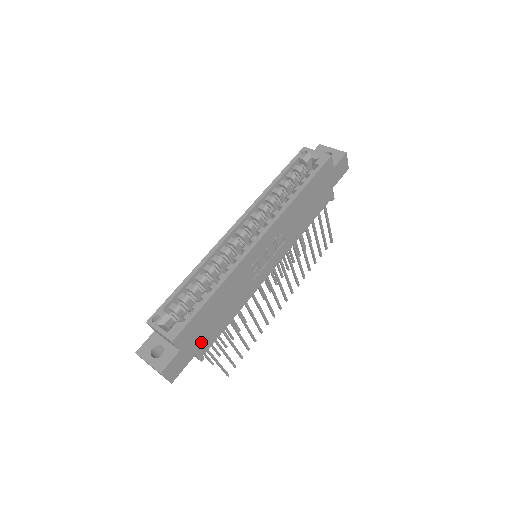
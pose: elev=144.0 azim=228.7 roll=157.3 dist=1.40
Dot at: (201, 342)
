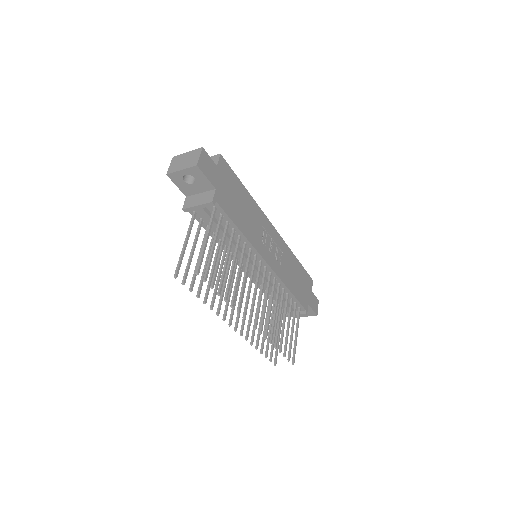
Dot at: (223, 193)
